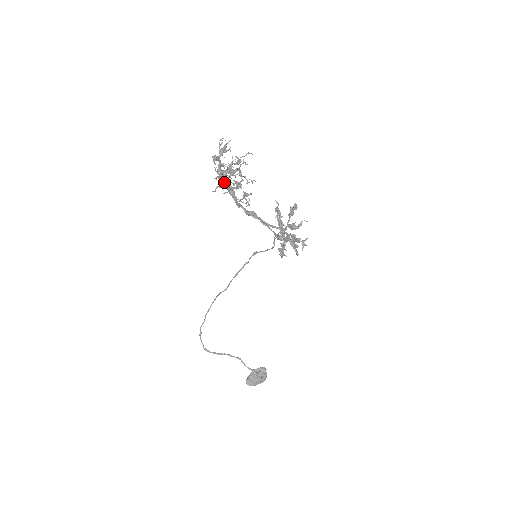
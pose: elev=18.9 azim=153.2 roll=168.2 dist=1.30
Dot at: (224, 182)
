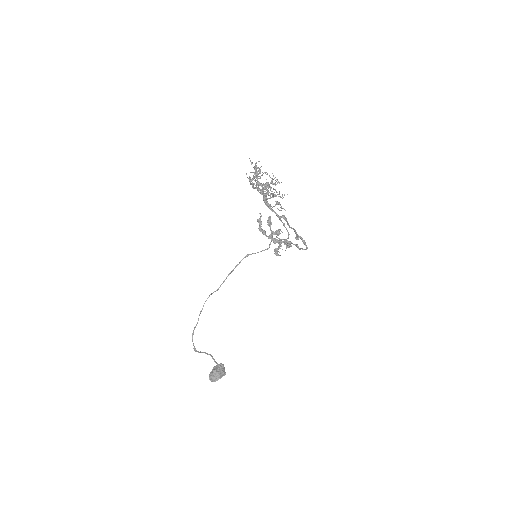
Dot at: (269, 192)
